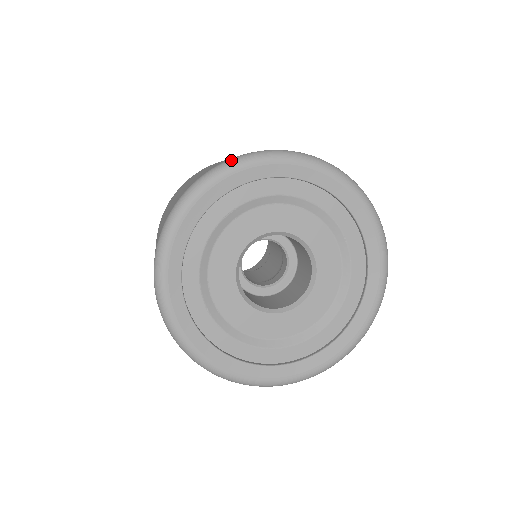
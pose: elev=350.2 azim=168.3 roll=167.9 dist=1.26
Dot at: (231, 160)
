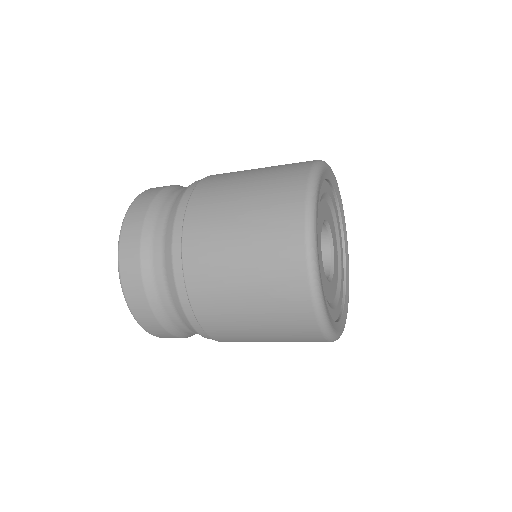
Dot at: occluded
